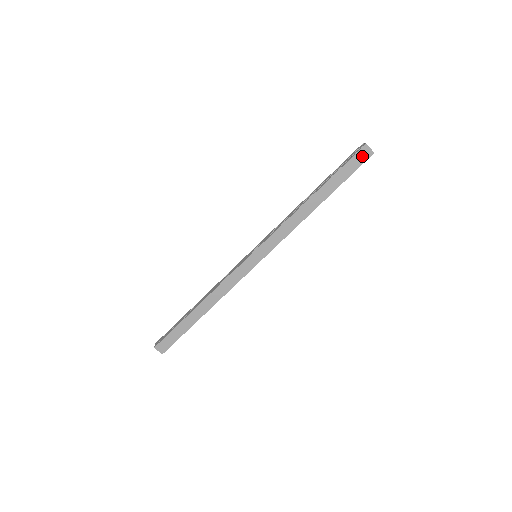
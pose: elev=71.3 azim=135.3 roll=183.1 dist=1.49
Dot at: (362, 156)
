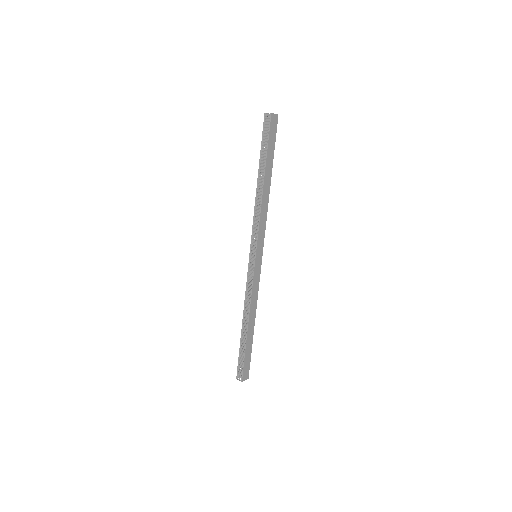
Dot at: (274, 124)
